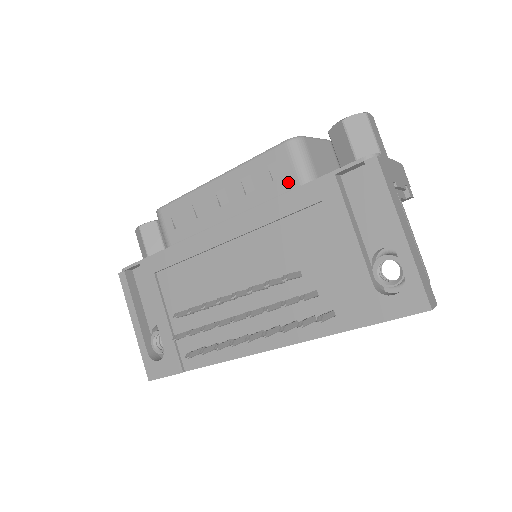
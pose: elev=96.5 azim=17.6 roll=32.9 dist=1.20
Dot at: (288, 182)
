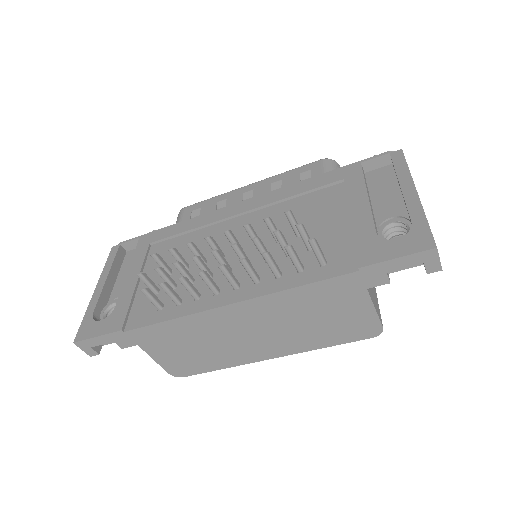
Dot at: occluded
